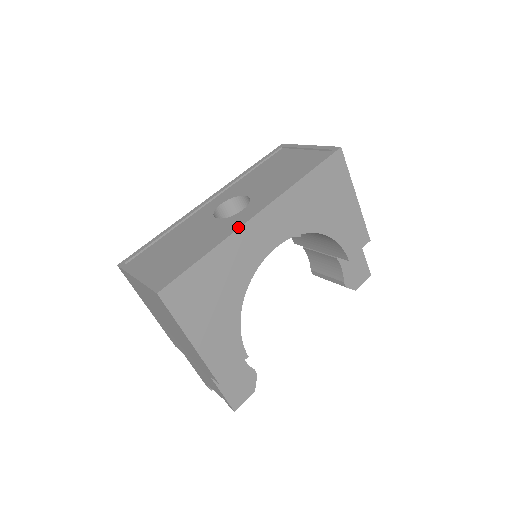
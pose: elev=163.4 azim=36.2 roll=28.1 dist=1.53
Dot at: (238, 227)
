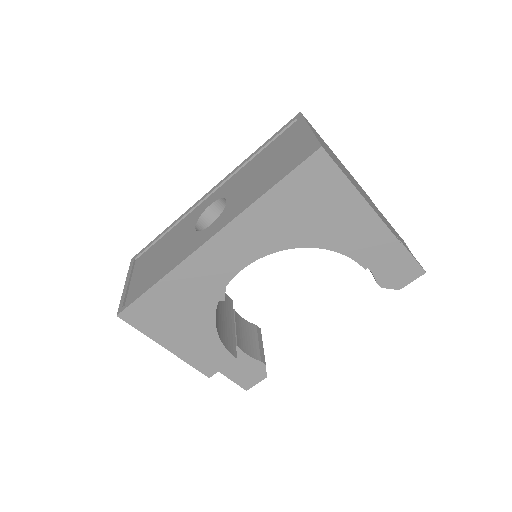
Dot at: (188, 255)
